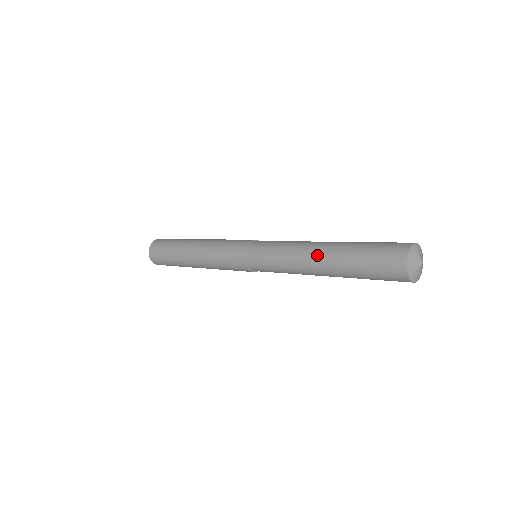
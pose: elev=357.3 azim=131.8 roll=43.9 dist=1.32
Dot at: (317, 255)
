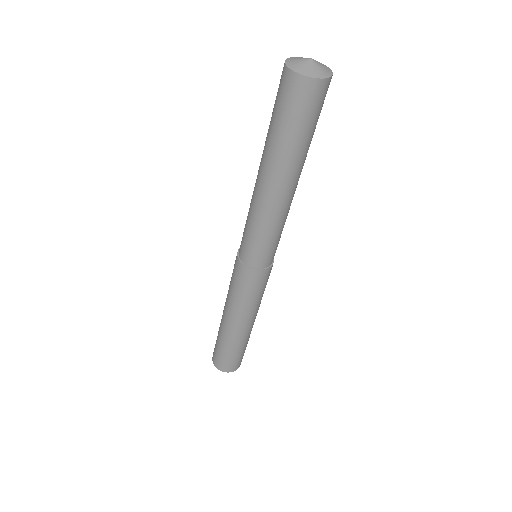
Dot at: (258, 170)
